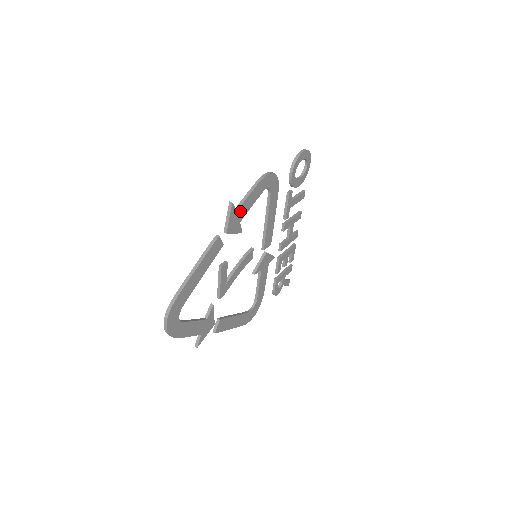
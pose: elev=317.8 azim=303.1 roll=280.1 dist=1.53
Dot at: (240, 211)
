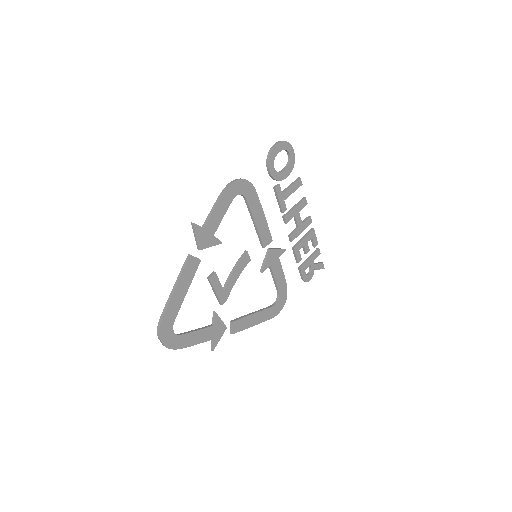
Dot at: (209, 226)
